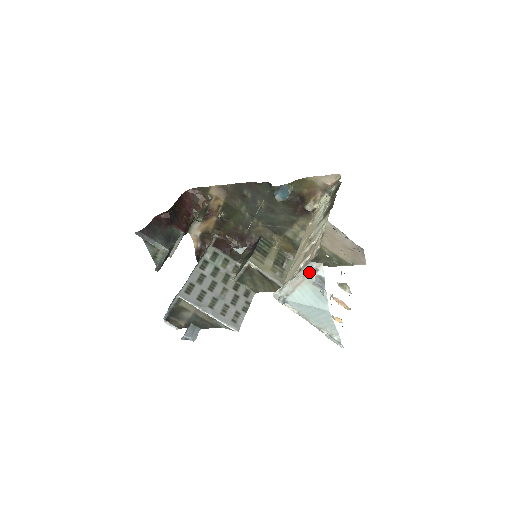
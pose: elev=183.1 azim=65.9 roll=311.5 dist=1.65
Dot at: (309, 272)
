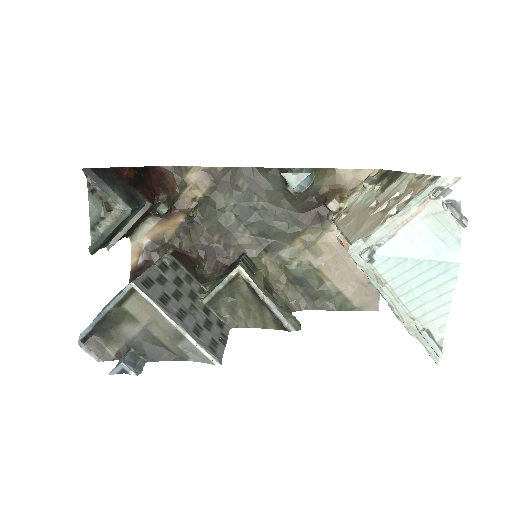
Dot at: (439, 190)
